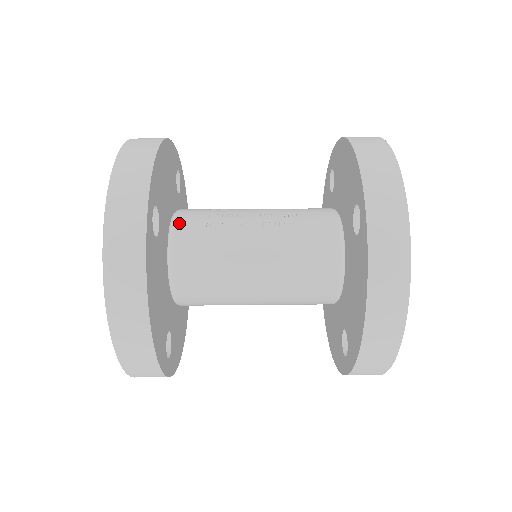
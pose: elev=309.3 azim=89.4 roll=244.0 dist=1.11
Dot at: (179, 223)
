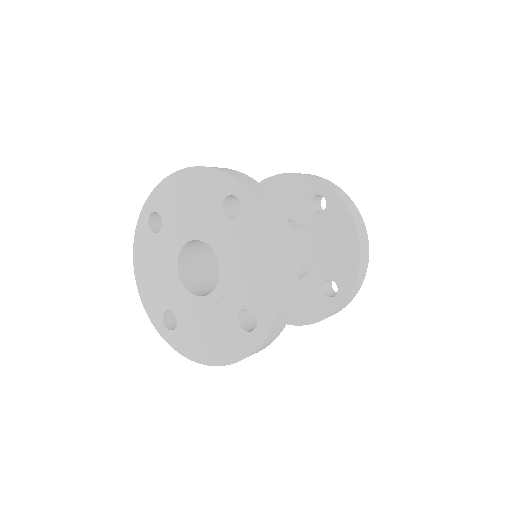
Dot at: occluded
